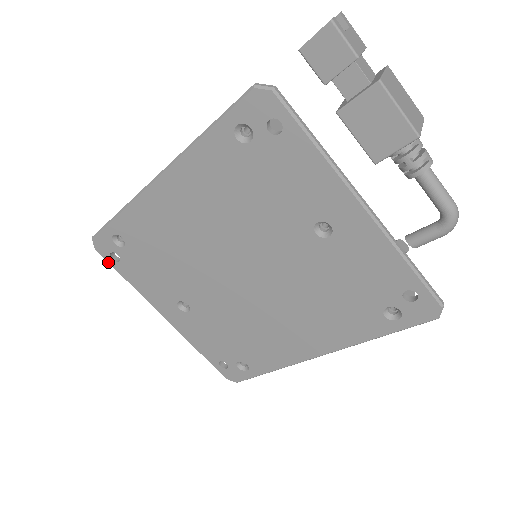
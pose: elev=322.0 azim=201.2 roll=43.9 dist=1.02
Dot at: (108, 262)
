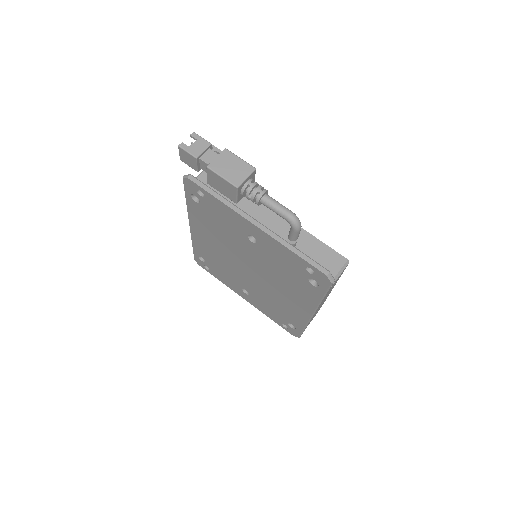
Dot at: (207, 271)
